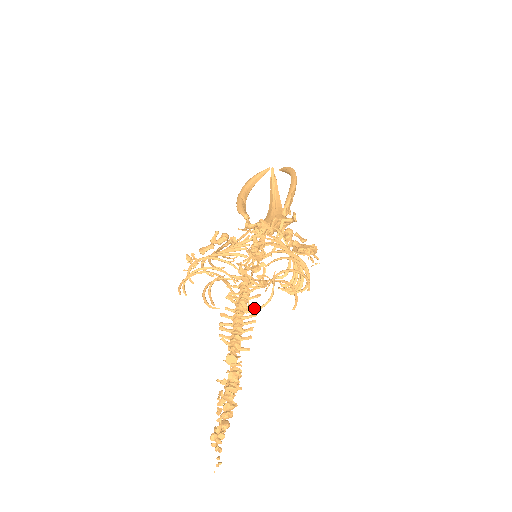
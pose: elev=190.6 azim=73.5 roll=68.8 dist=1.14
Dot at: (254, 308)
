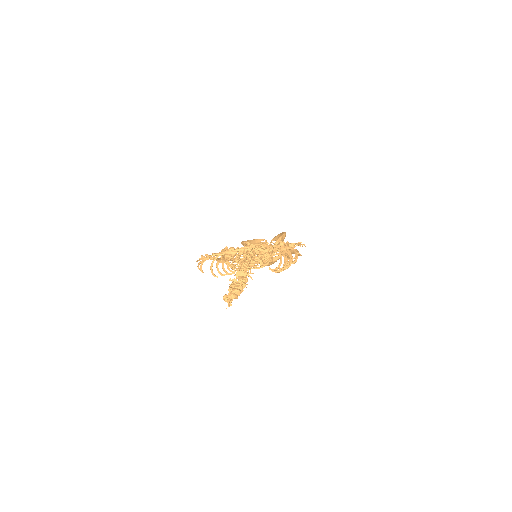
Dot at: (257, 262)
